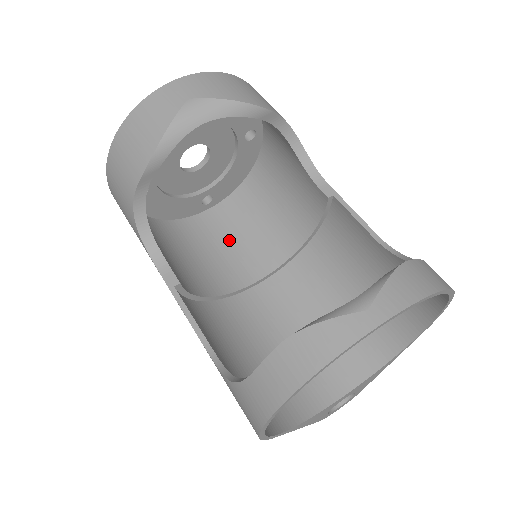
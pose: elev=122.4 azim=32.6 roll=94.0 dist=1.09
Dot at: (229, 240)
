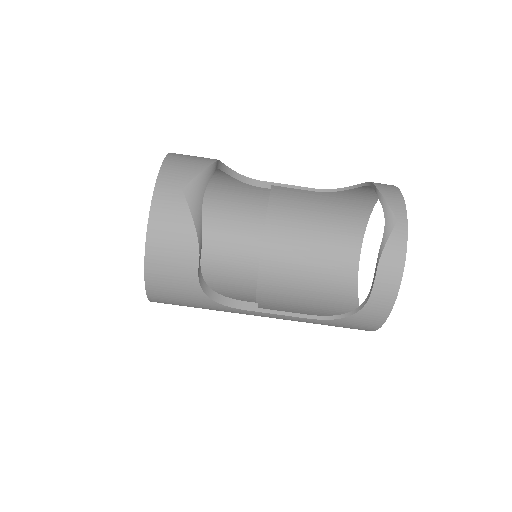
Dot at: (214, 265)
